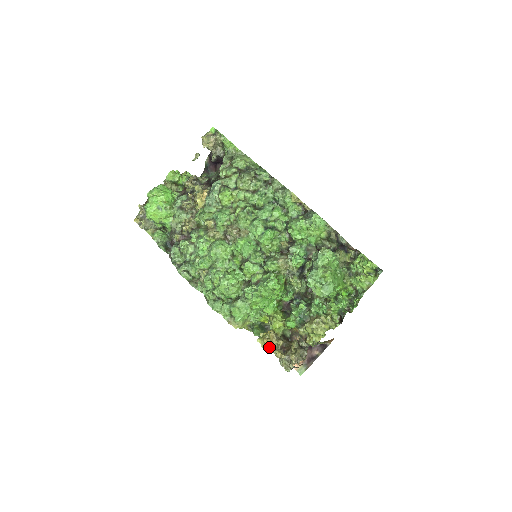
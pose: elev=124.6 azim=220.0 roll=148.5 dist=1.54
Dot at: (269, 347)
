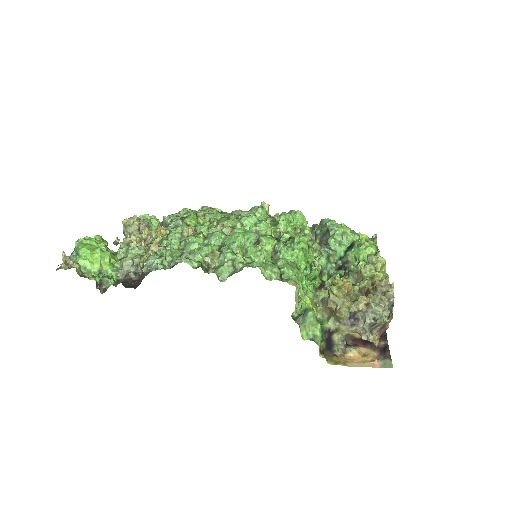
Dot at: (347, 300)
